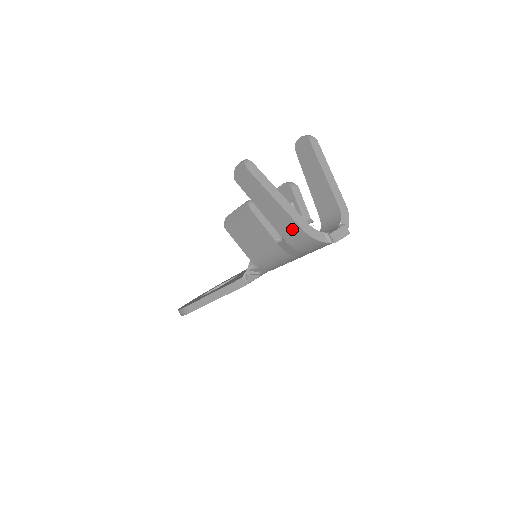
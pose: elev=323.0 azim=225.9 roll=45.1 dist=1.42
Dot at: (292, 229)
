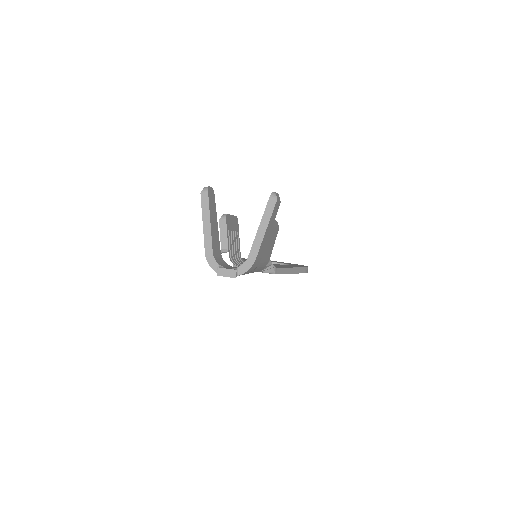
Dot at: occluded
